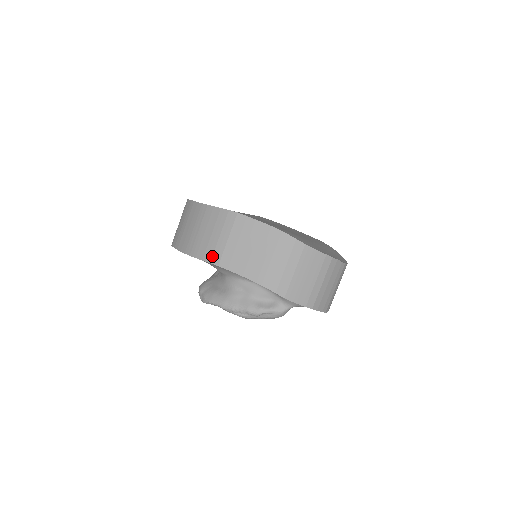
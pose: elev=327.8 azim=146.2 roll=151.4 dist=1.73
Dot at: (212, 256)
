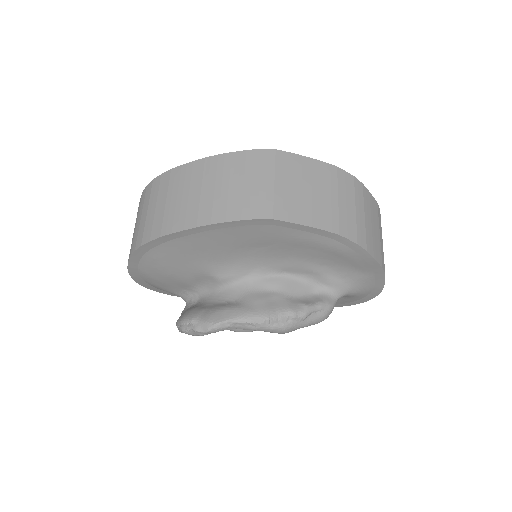
Dot at: (257, 209)
